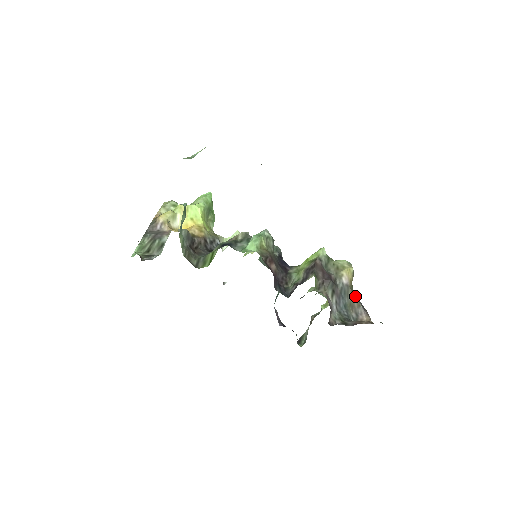
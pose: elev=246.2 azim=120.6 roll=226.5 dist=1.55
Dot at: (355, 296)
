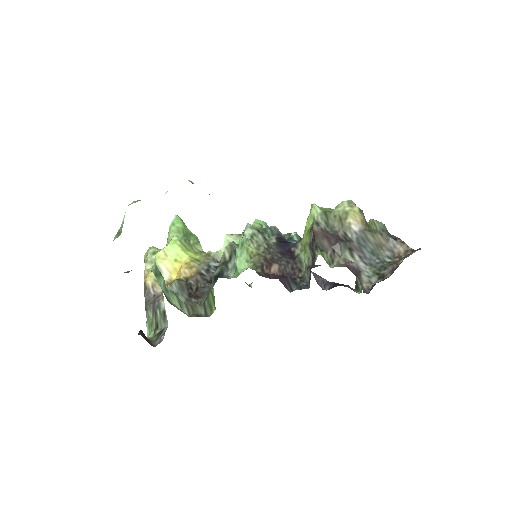
Dot at: (377, 234)
